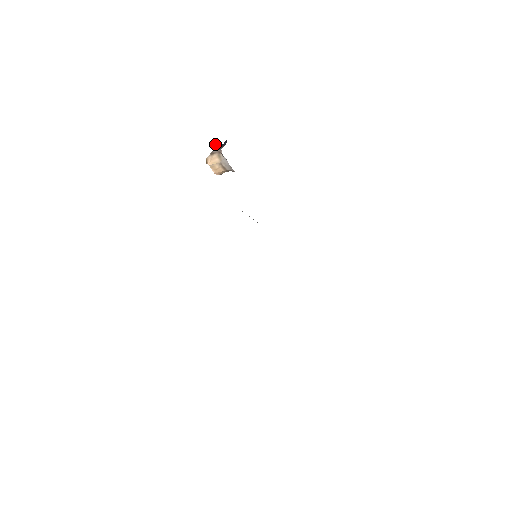
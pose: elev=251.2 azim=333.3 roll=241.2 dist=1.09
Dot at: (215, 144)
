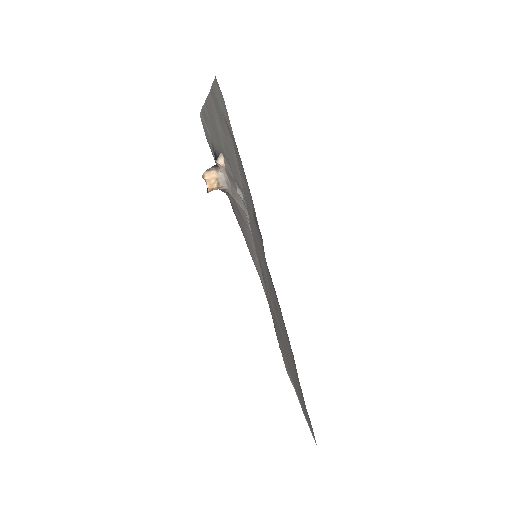
Dot at: (222, 159)
